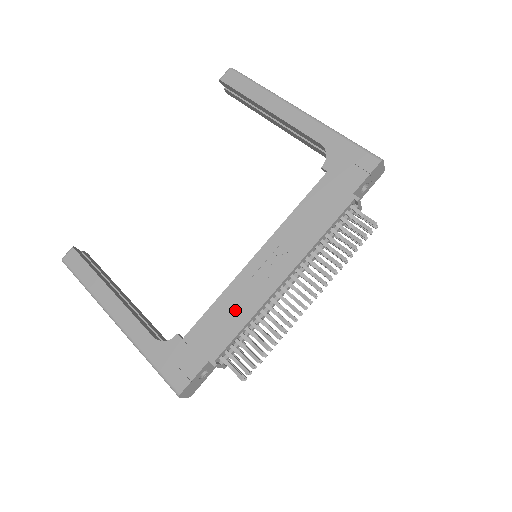
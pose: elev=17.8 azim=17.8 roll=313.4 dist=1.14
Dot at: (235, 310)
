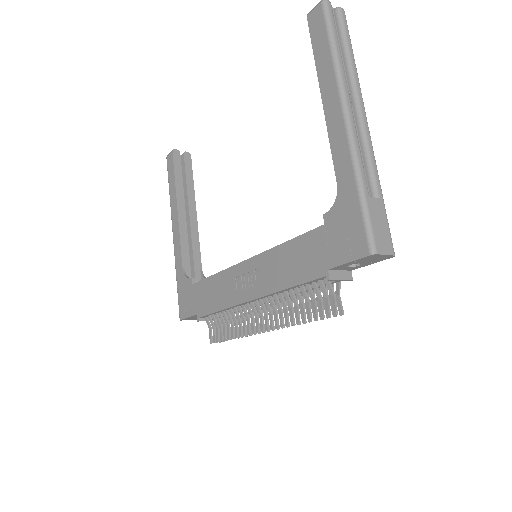
Dot at: (219, 293)
